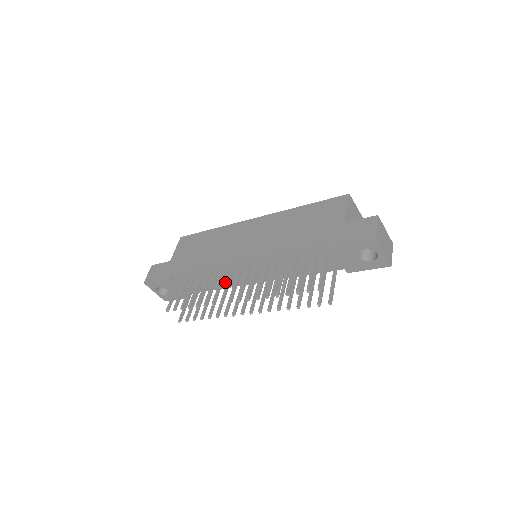
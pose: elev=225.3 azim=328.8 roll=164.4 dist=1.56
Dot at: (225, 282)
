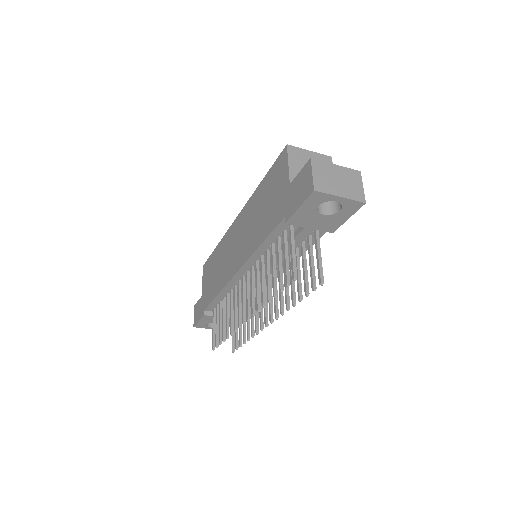
Dot at: occluded
